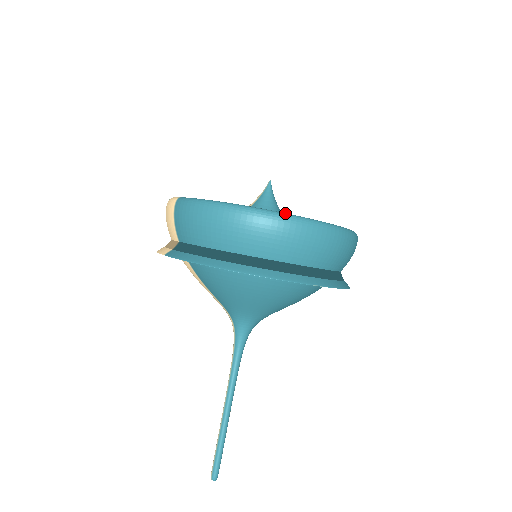
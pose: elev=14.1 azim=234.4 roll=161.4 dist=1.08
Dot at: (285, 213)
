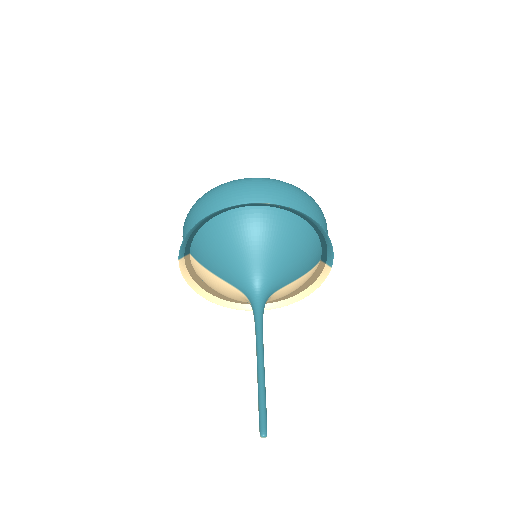
Dot at: (231, 181)
